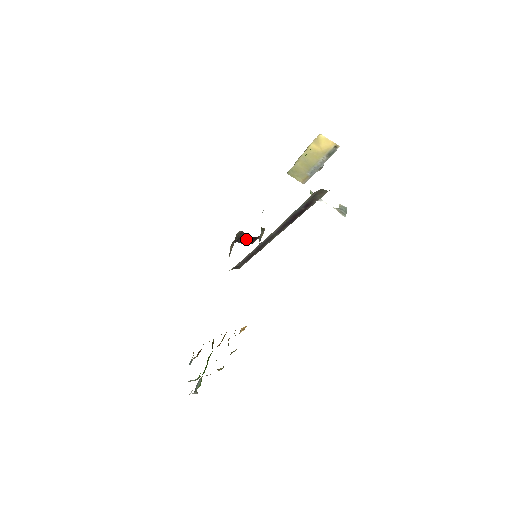
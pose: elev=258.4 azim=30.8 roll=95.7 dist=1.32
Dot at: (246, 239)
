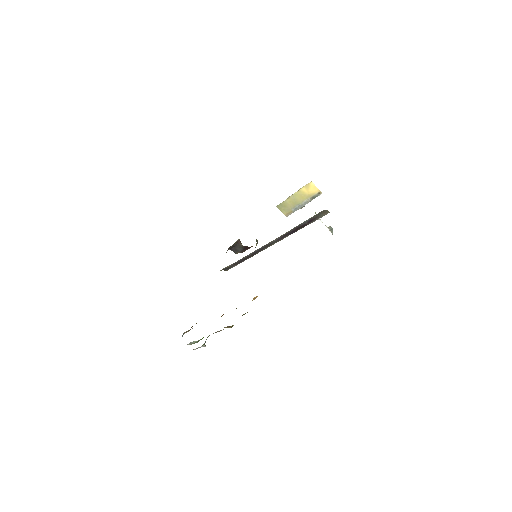
Dot at: (239, 248)
